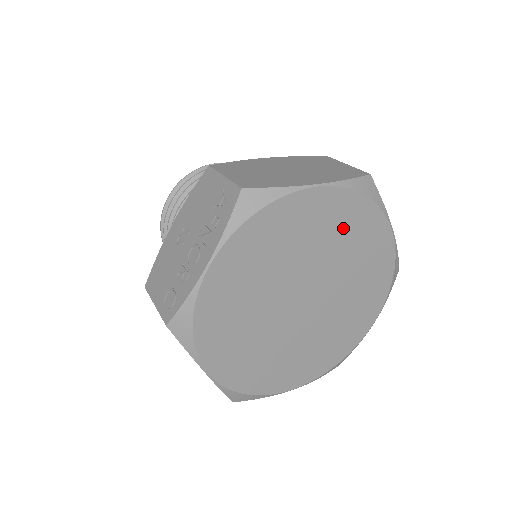
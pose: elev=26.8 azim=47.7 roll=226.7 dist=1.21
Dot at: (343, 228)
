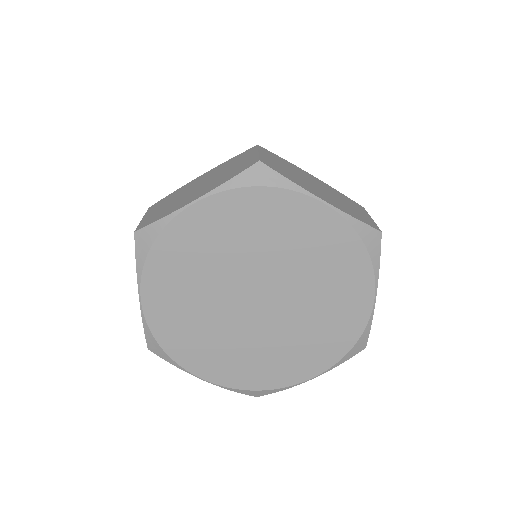
Dot at: (253, 225)
